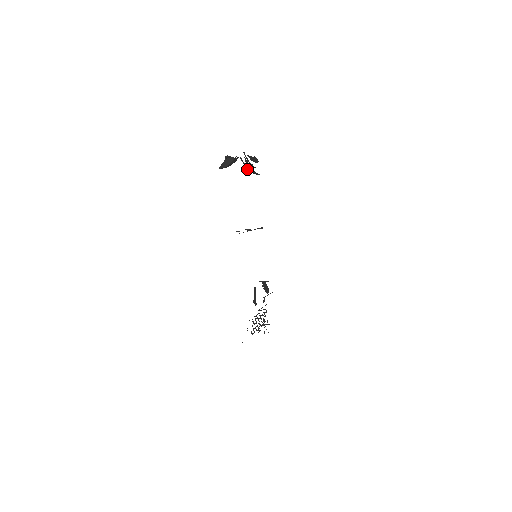
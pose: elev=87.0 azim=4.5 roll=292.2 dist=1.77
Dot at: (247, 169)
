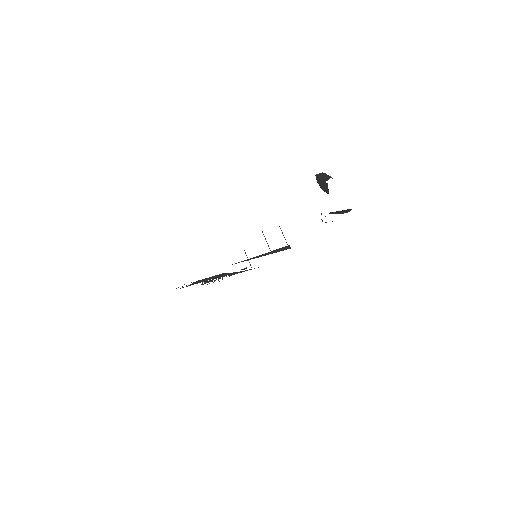
Dot at: occluded
